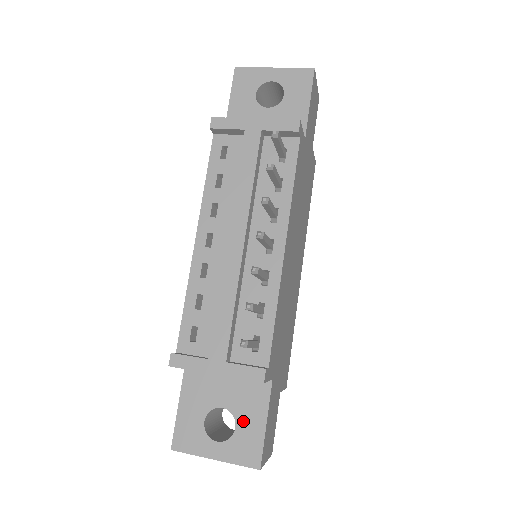
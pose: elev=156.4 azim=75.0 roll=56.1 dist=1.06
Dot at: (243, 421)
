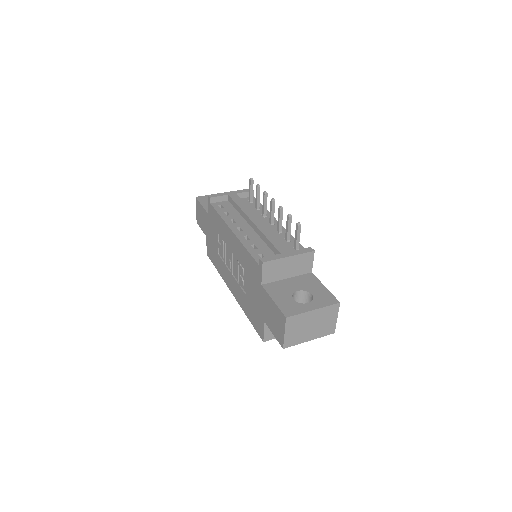
Dot at: (313, 291)
